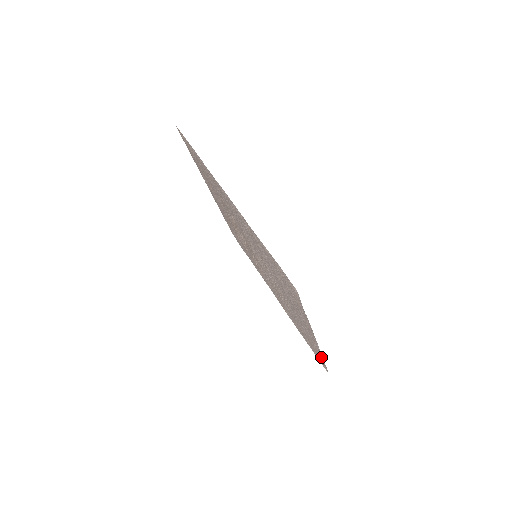
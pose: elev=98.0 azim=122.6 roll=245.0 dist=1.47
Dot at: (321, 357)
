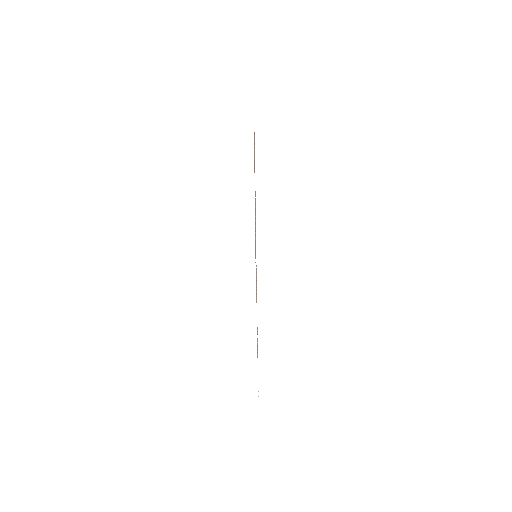
Dot at: occluded
